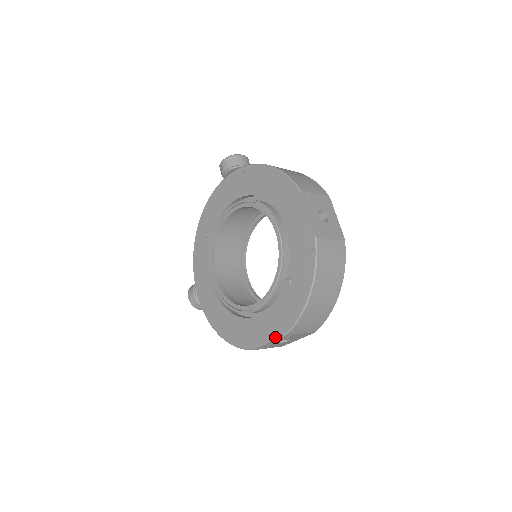
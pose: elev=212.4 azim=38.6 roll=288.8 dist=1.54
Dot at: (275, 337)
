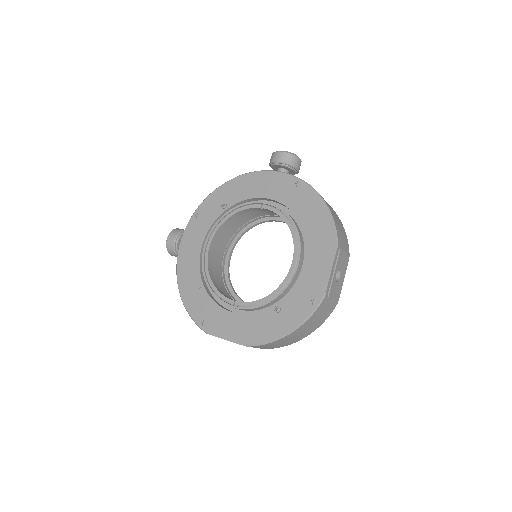
Dot at: (235, 340)
